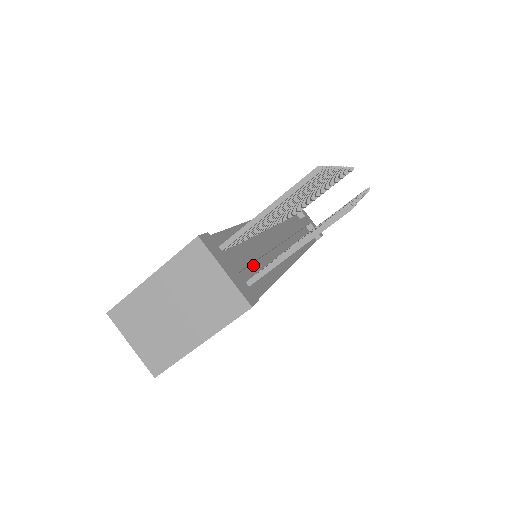
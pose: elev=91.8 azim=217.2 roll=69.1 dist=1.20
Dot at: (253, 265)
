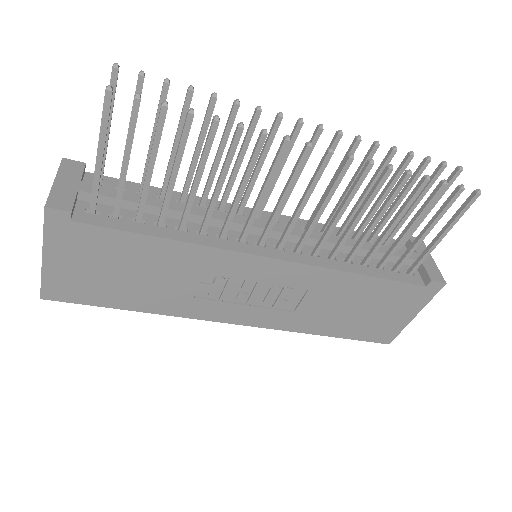
Dot at: (151, 215)
